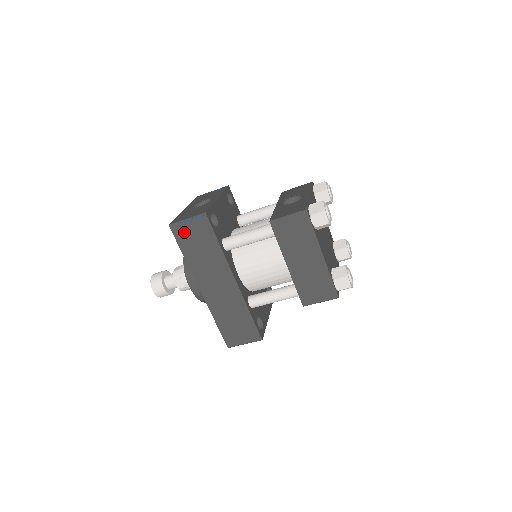
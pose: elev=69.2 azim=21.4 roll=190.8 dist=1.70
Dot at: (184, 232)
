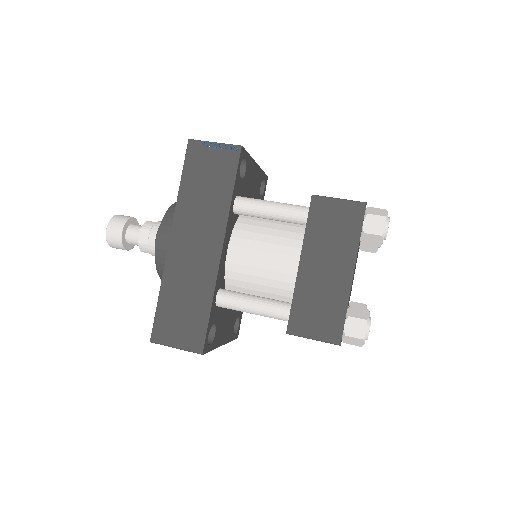
Dot at: (201, 156)
